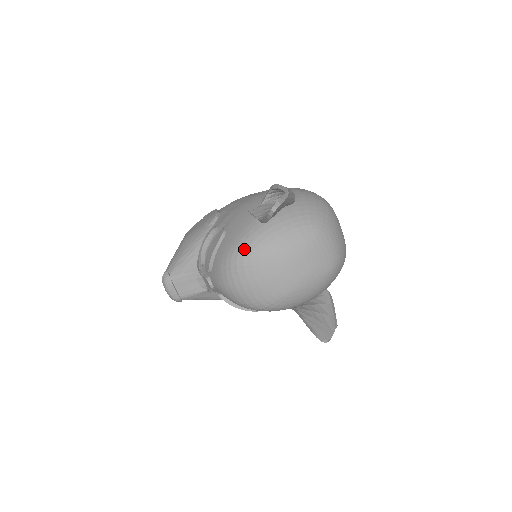
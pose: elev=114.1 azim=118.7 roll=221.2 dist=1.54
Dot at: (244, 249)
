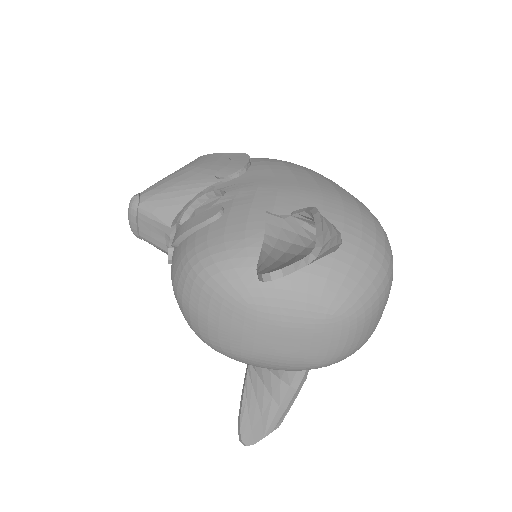
Dot at: (216, 269)
